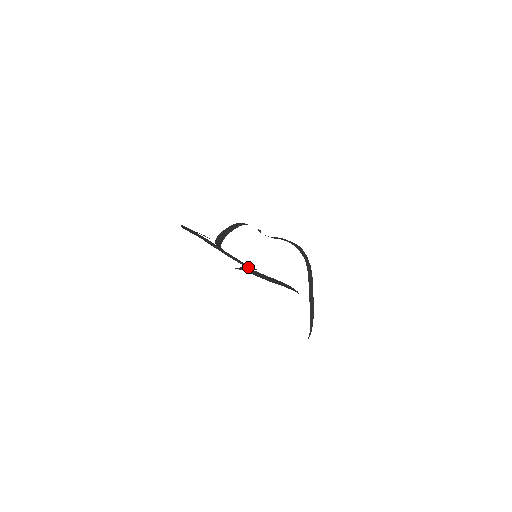
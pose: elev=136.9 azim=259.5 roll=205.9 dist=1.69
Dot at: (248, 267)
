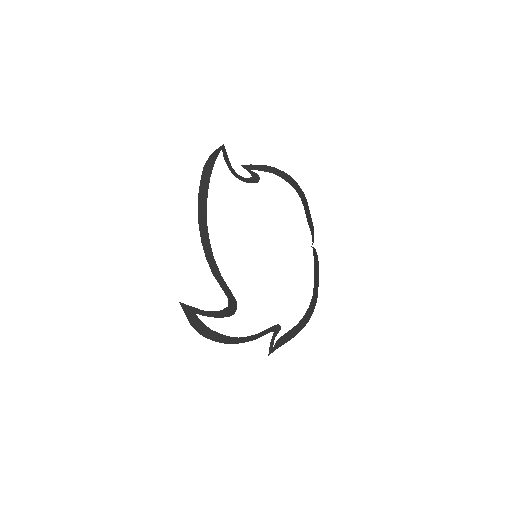
Dot at: (273, 331)
